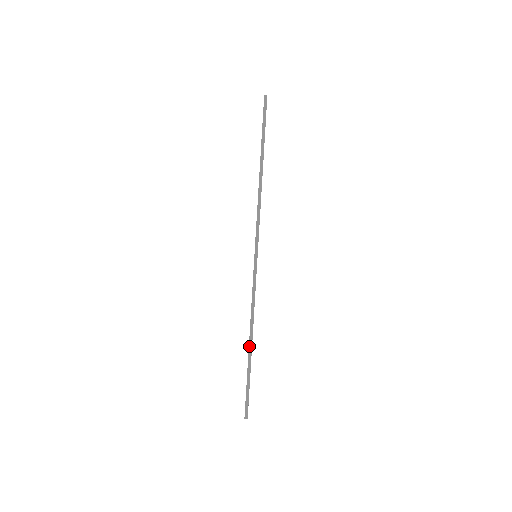
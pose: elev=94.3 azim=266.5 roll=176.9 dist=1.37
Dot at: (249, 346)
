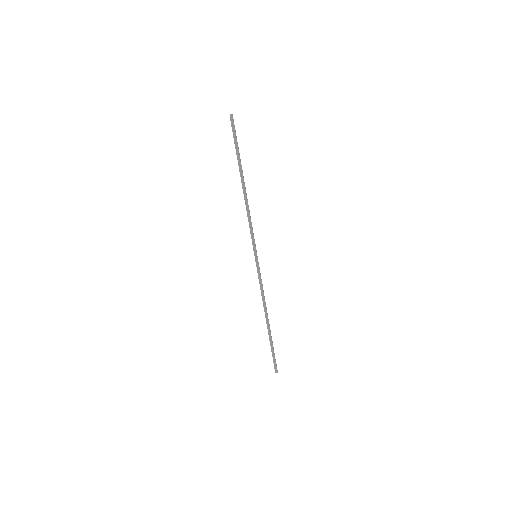
Dot at: (267, 324)
